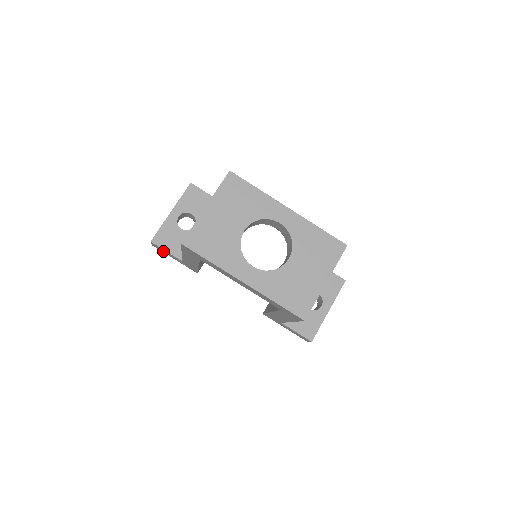
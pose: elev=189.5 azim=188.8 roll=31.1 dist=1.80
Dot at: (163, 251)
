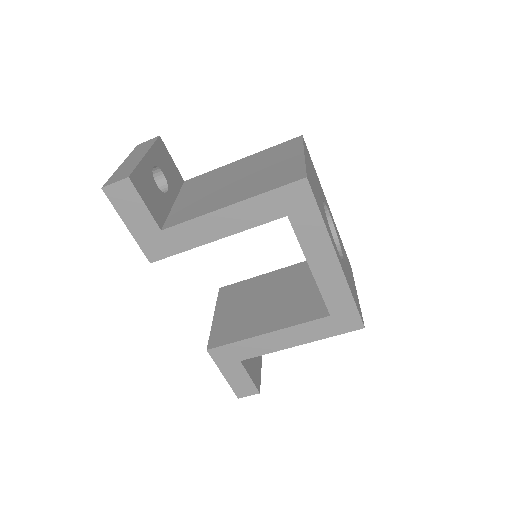
Dot at: (124, 204)
